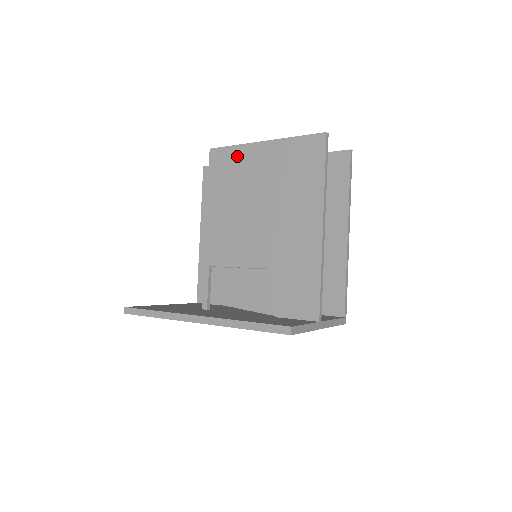
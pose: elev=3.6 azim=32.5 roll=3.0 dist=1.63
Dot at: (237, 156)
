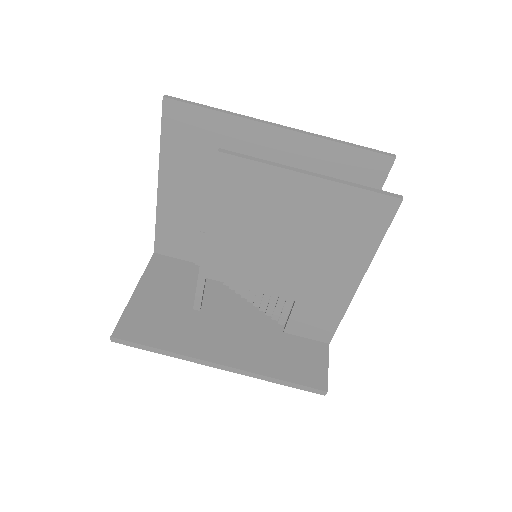
Dot at: (265, 179)
